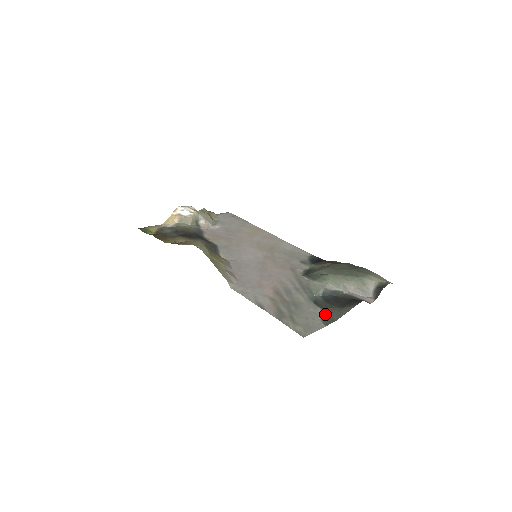
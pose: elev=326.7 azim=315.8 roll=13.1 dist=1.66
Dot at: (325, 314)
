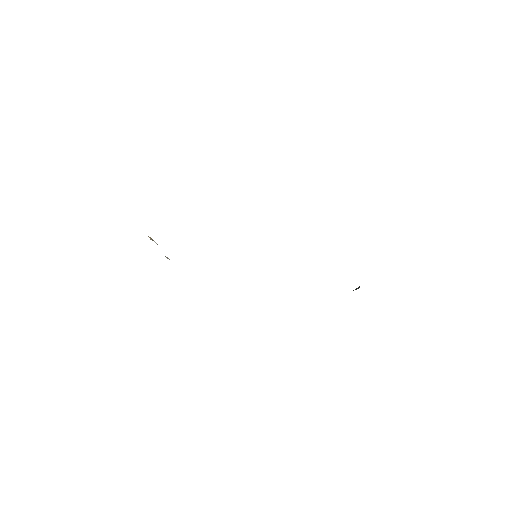
Dot at: occluded
